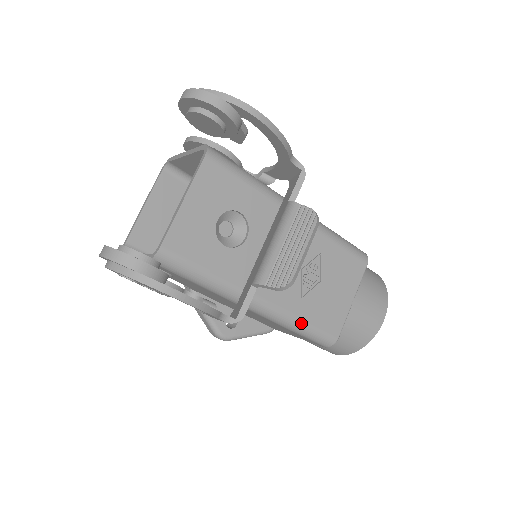
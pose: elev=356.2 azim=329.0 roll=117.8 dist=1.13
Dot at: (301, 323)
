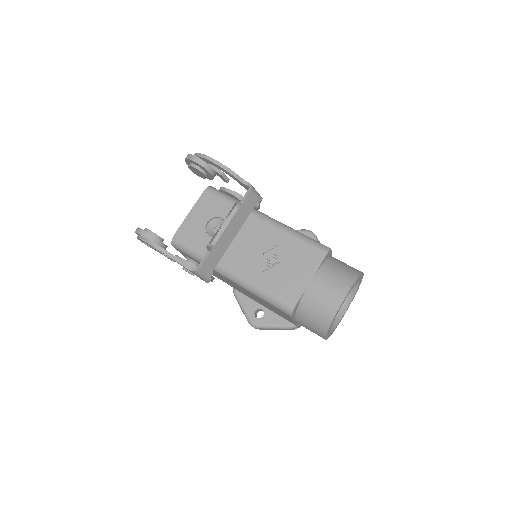
Dot at: (261, 290)
